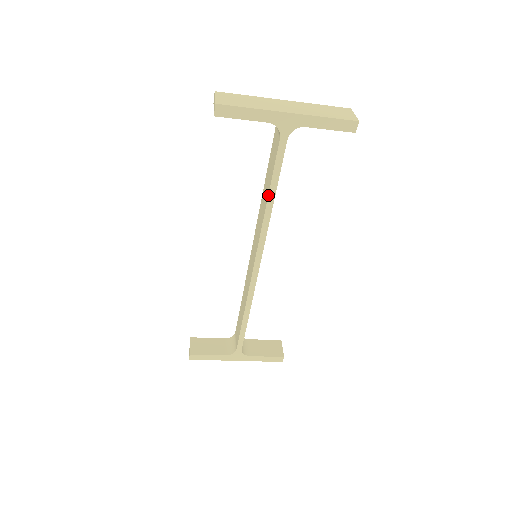
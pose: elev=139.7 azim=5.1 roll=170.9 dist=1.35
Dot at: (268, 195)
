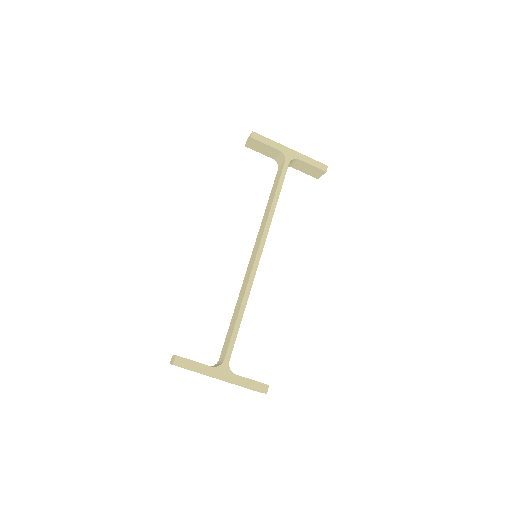
Dot at: (274, 196)
